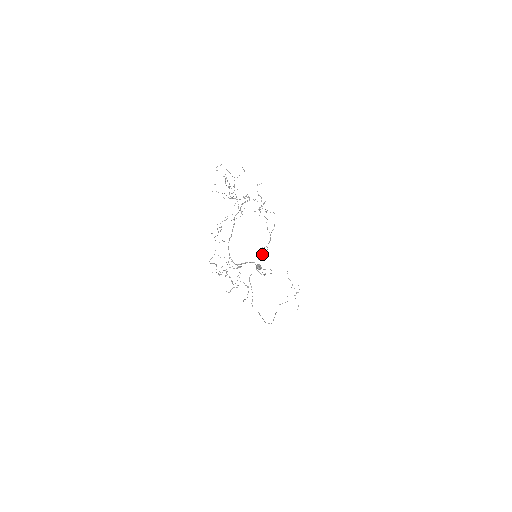
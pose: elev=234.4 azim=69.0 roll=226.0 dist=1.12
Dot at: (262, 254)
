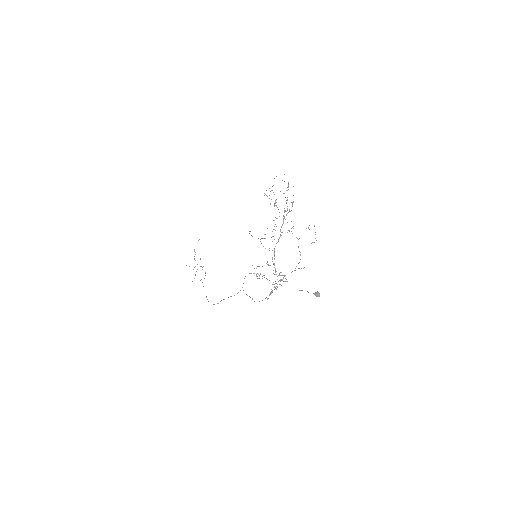
Dot at: occluded
